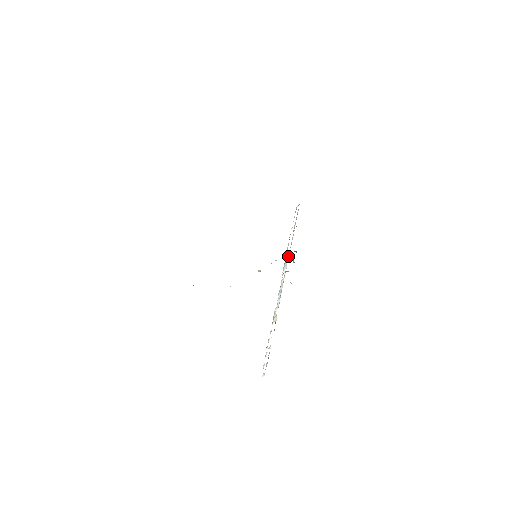
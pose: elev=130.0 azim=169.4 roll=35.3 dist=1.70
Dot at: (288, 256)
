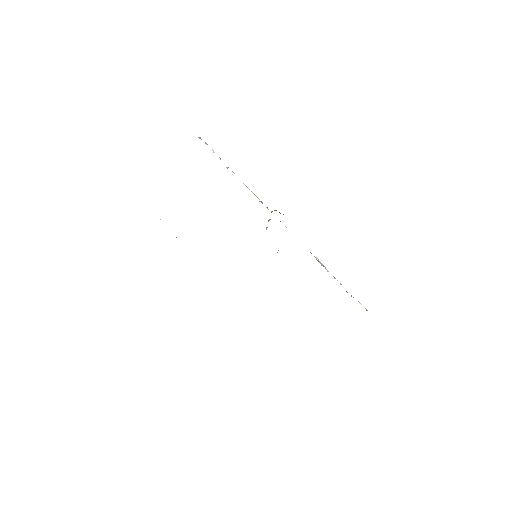
Dot at: occluded
